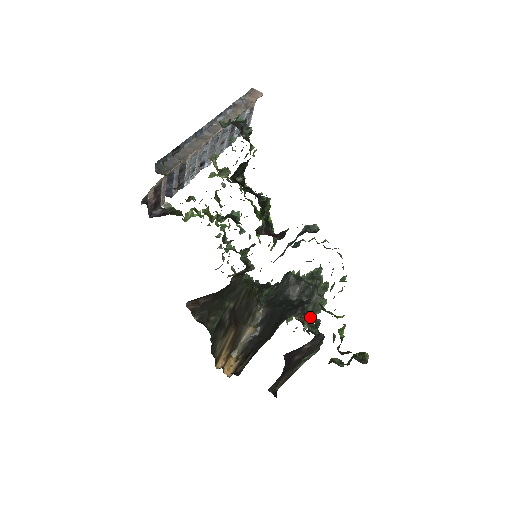
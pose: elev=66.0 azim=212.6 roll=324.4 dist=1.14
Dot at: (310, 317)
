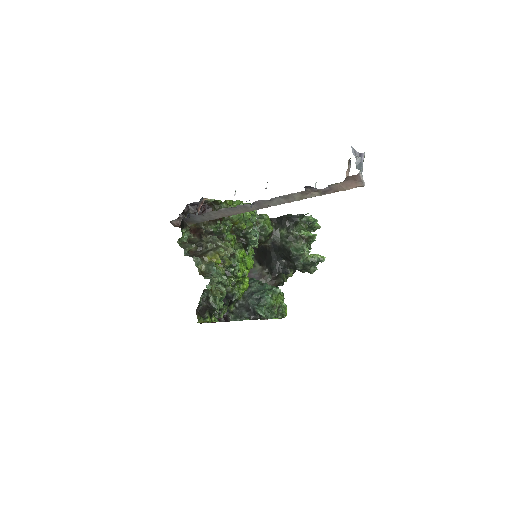
Dot at: occluded
